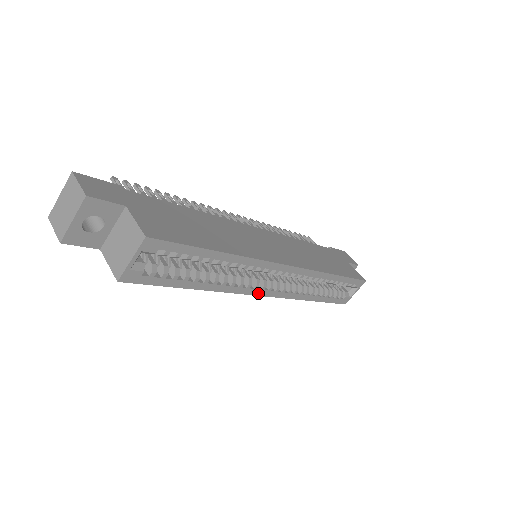
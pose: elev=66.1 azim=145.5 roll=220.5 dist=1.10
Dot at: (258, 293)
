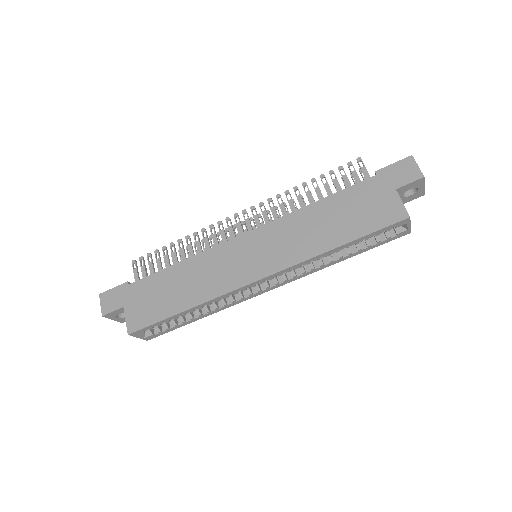
Dot at: (259, 293)
